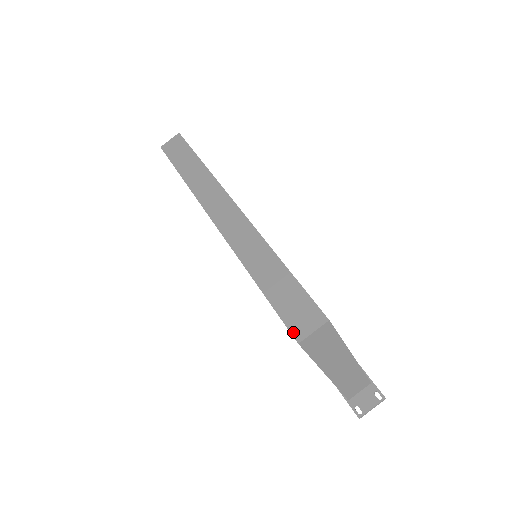
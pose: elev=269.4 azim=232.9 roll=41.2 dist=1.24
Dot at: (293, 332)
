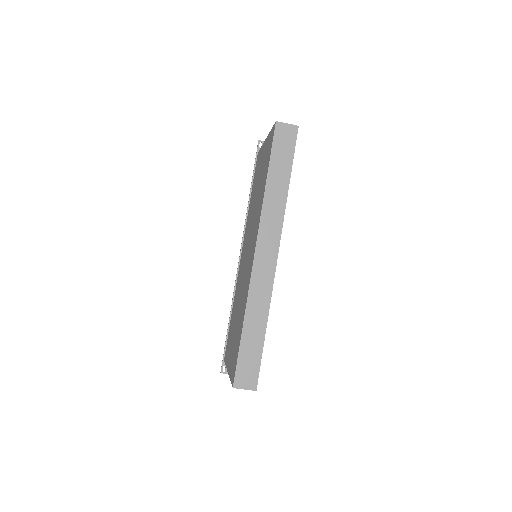
Dot at: (236, 380)
